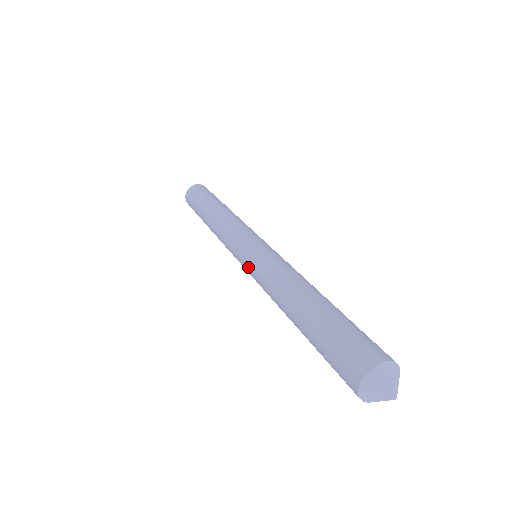
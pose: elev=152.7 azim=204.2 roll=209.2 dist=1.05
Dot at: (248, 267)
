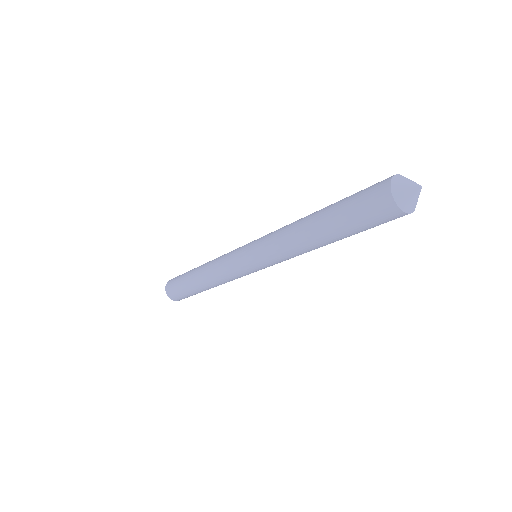
Dot at: (260, 262)
